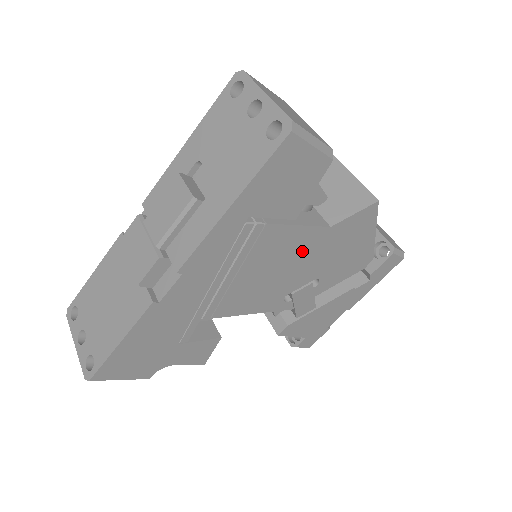
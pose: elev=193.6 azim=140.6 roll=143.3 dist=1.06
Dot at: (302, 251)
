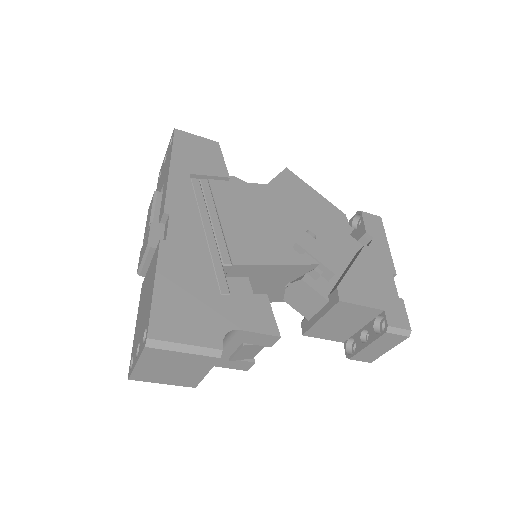
Dot at: (262, 203)
